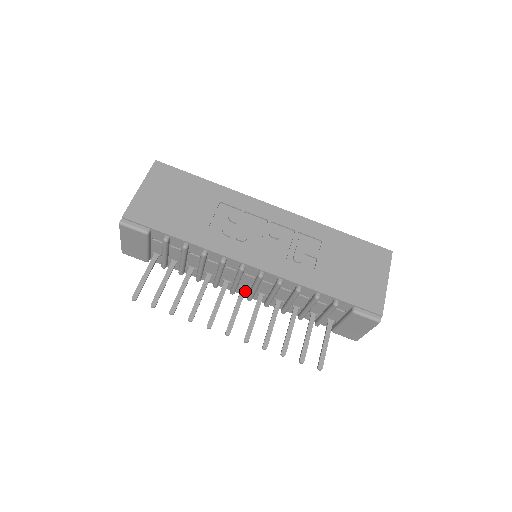
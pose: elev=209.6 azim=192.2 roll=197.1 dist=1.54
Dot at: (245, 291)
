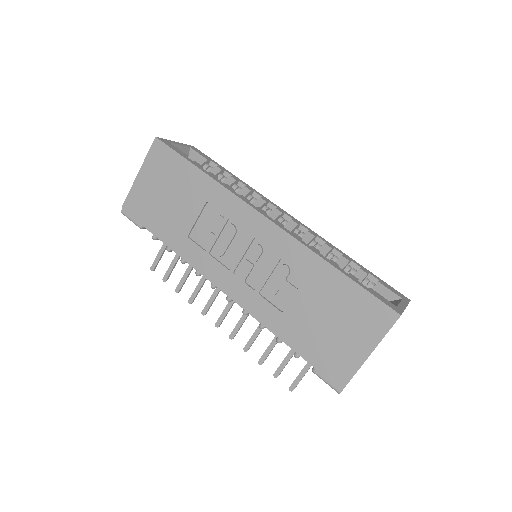
Dot at: occluded
